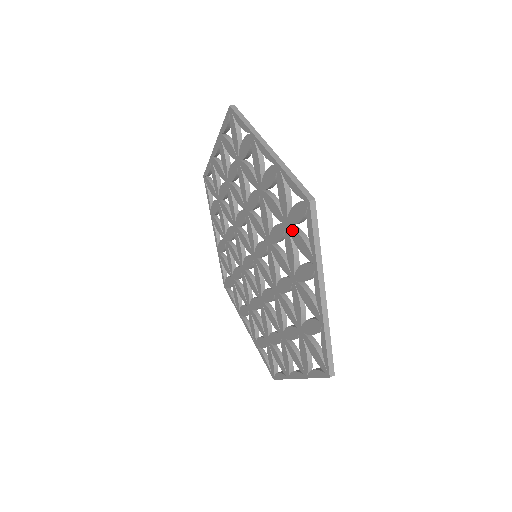
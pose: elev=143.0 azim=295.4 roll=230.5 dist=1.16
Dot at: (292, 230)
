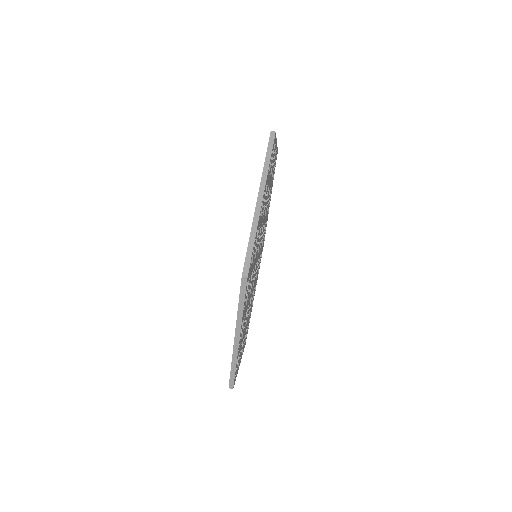
Dot at: occluded
